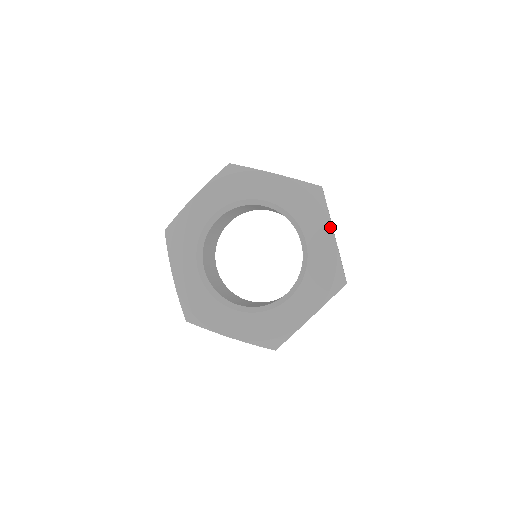
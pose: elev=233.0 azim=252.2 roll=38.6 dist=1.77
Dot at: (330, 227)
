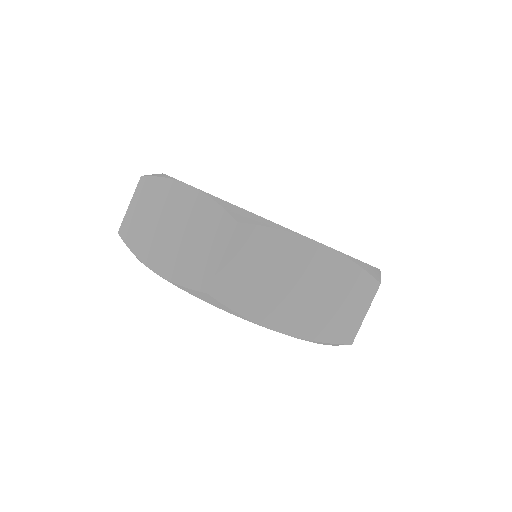
Dot at: occluded
